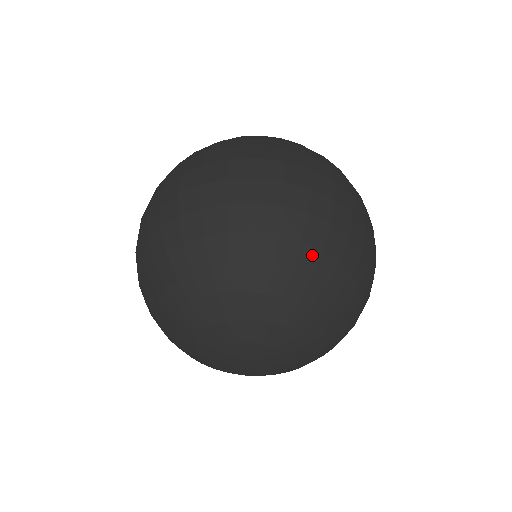
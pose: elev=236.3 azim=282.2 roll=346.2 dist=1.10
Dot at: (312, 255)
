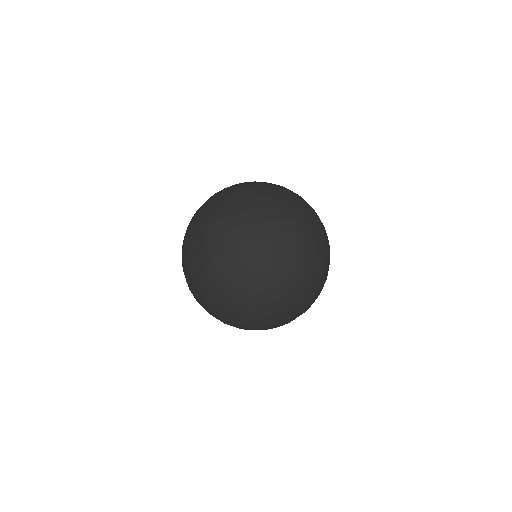
Dot at: (312, 260)
